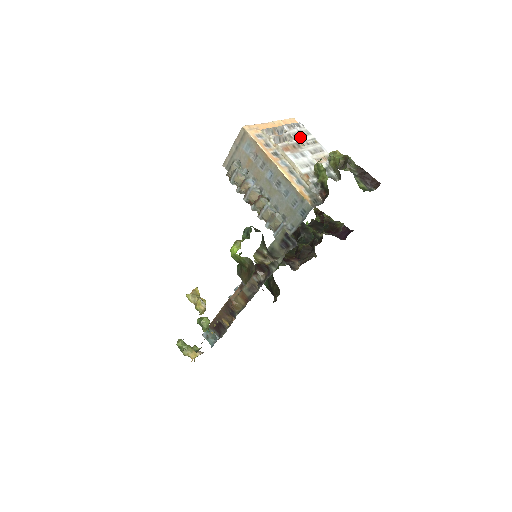
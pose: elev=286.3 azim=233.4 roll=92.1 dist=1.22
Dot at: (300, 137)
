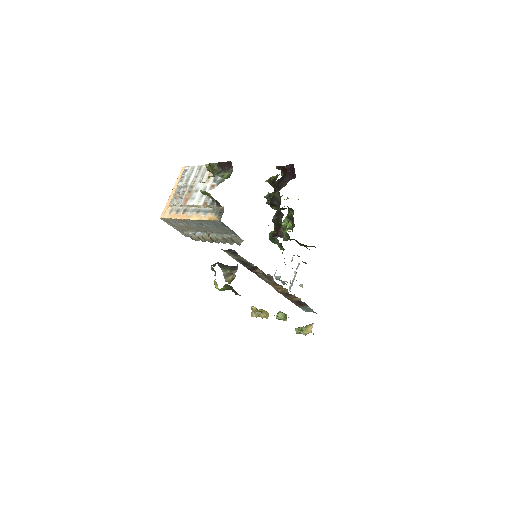
Dot at: (190, 179)
